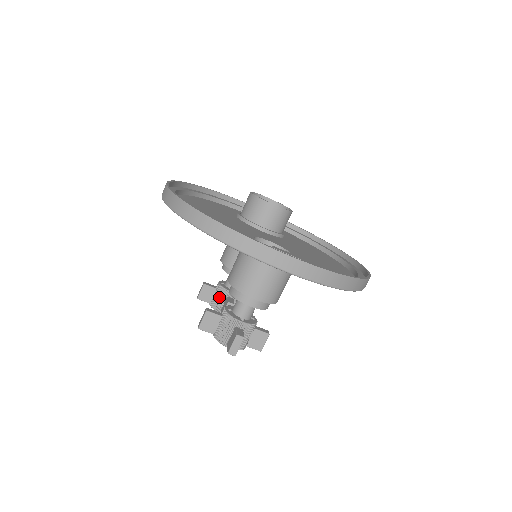
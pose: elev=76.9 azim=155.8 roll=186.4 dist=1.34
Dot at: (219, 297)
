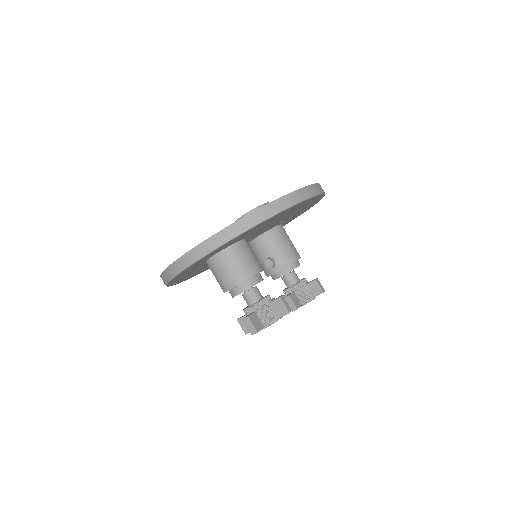
Dot at: occluded
